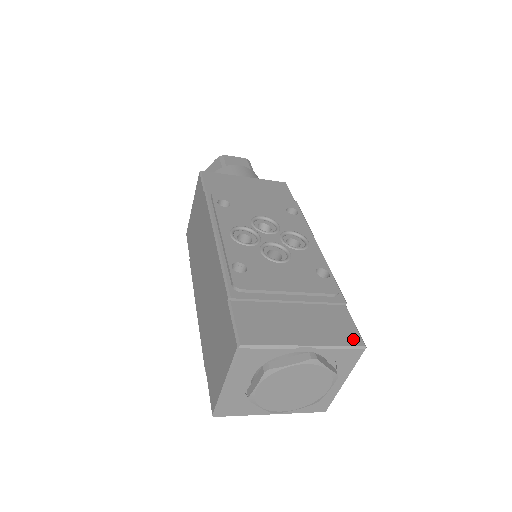
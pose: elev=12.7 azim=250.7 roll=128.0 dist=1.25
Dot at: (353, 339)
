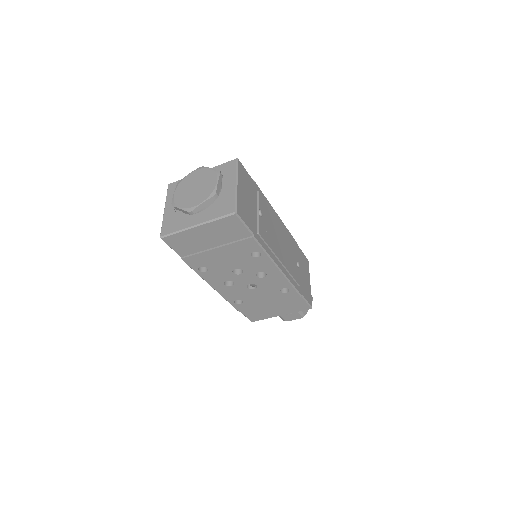
Dot at: occluded
